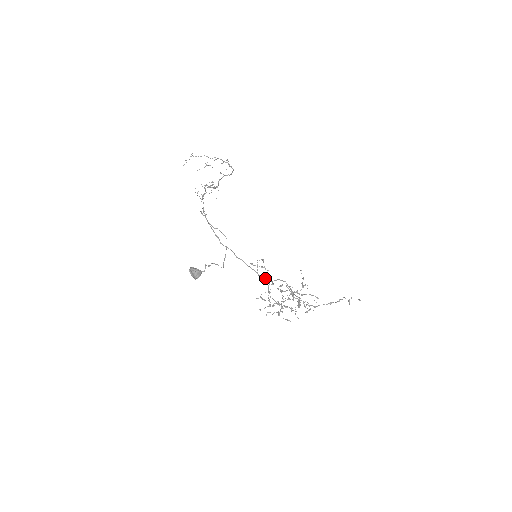
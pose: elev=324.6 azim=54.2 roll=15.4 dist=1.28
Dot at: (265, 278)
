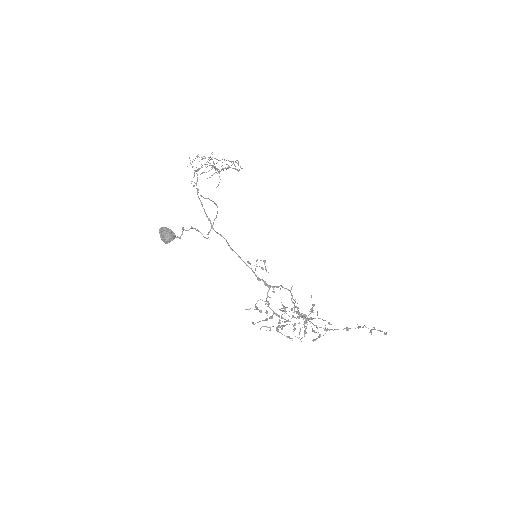
Dot at: (264, 281)
